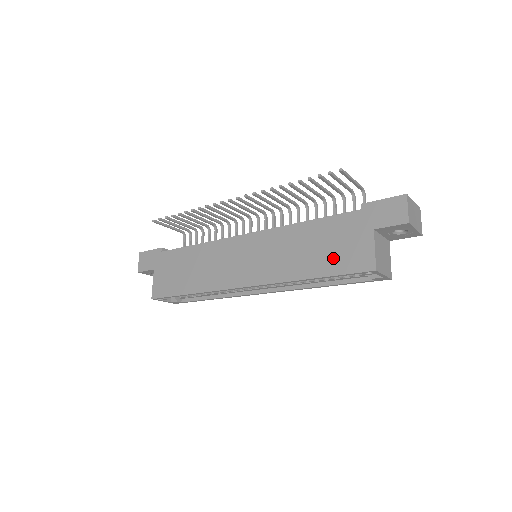
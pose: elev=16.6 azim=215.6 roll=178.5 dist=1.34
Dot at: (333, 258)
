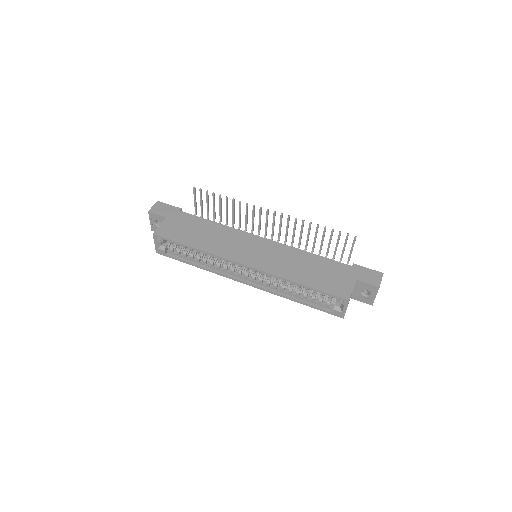
Dot at: (323, 281)
